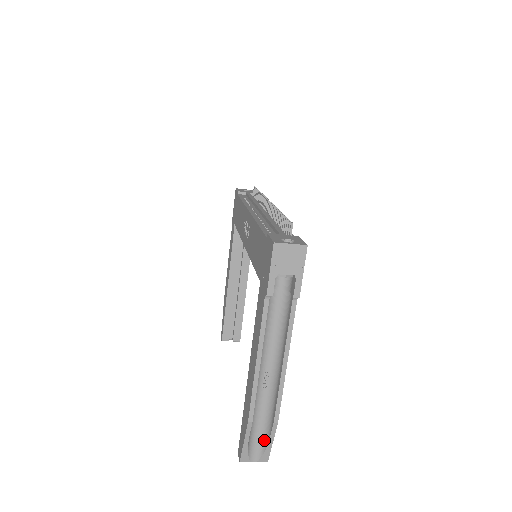
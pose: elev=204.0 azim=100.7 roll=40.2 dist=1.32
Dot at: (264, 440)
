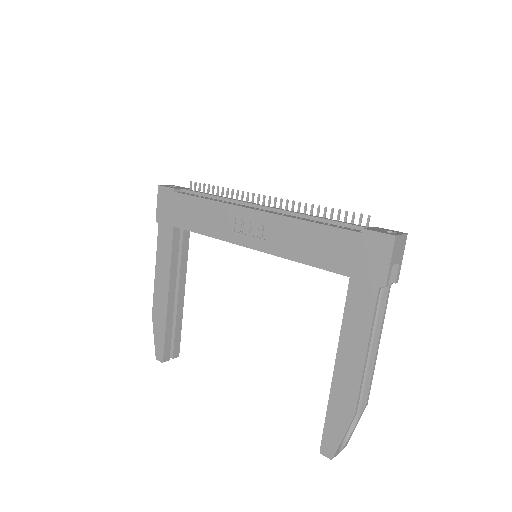
Dot at: occluded
